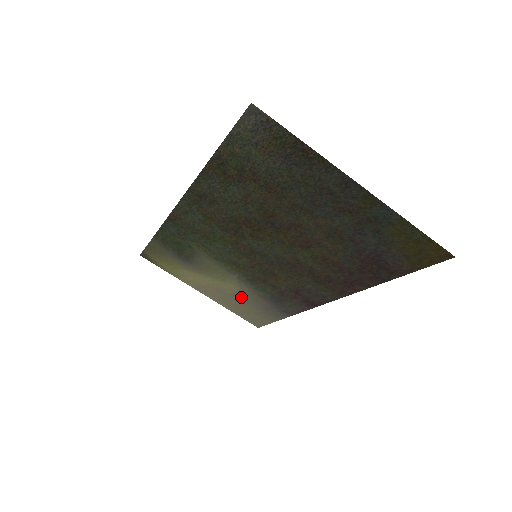
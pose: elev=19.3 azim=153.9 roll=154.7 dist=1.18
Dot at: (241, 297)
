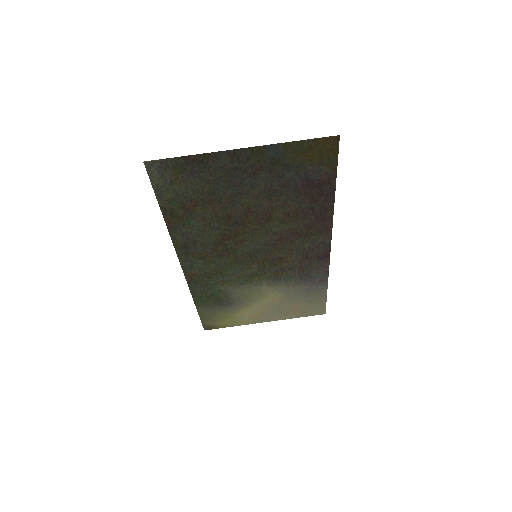
Dot at: (287, 299)
